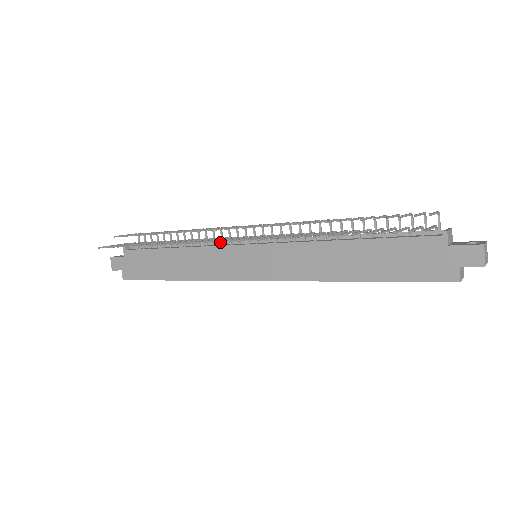
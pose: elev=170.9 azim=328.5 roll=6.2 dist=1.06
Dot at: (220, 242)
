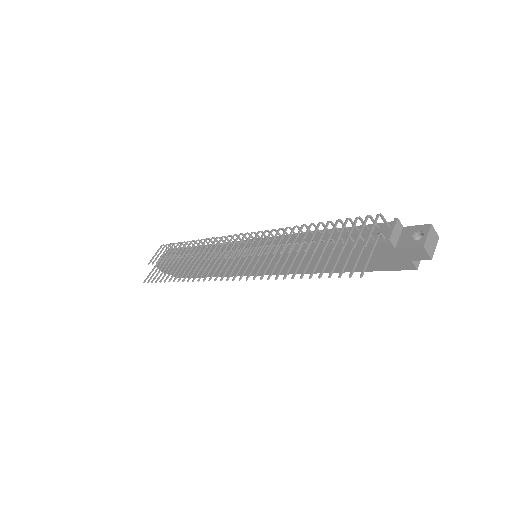
Dot at: occluded
